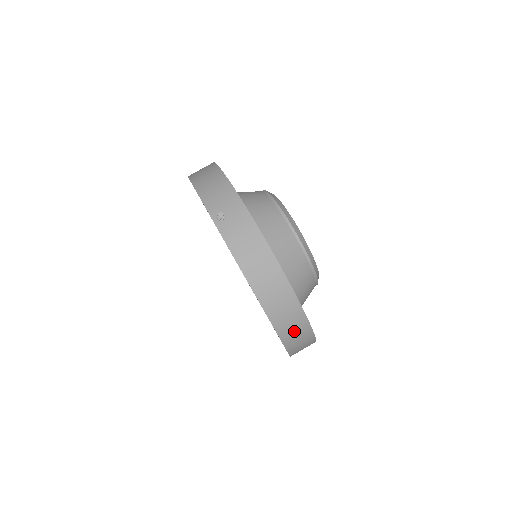
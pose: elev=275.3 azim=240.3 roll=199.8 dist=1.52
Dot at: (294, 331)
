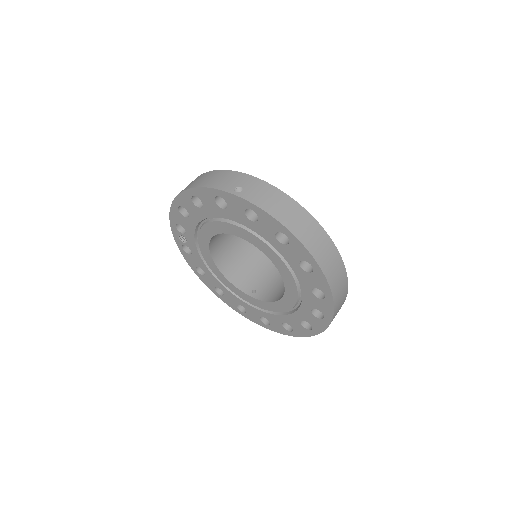
Dot at: (335, 273)
